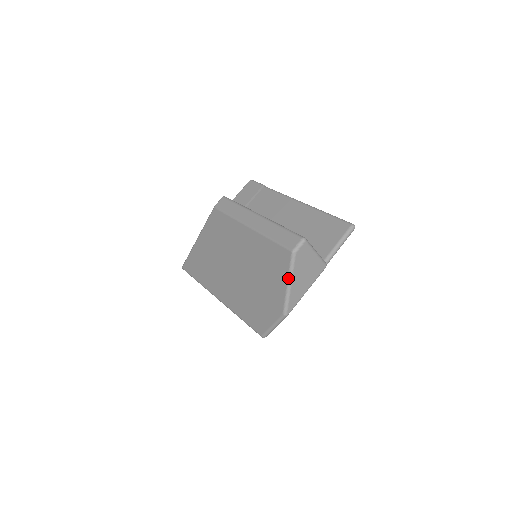
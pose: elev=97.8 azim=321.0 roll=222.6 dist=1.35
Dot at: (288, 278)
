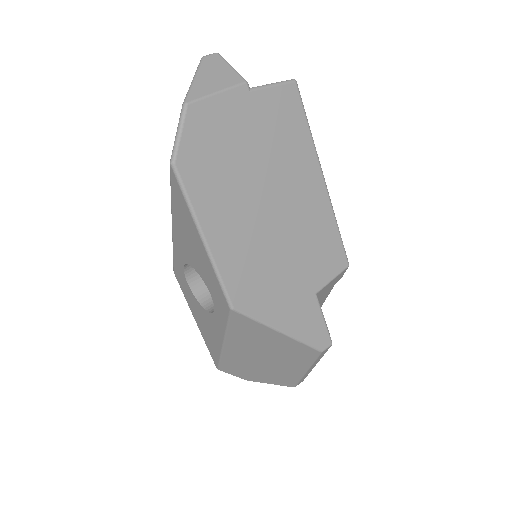
Dot at: (194, 76)
